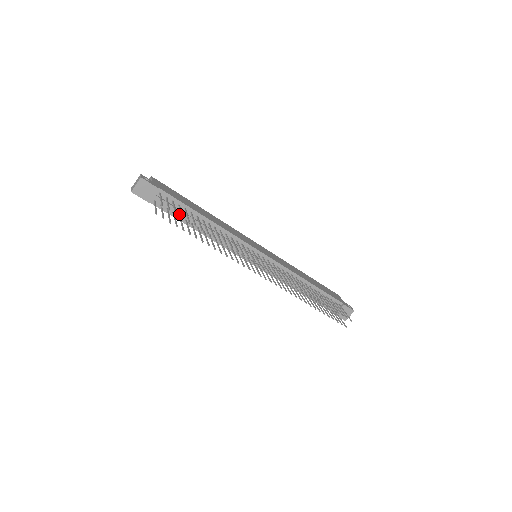
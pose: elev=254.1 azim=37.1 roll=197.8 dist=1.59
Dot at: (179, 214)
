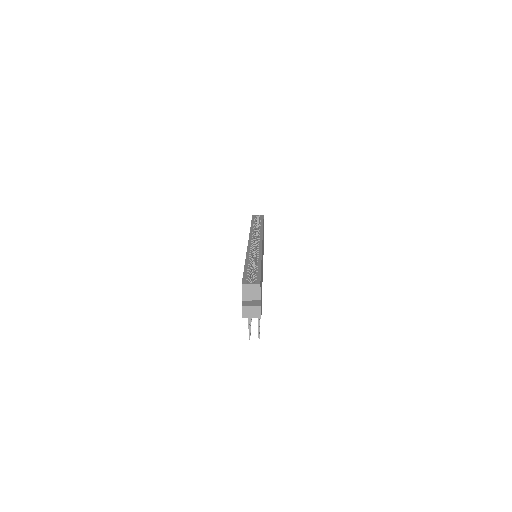
Dot at: occluded
